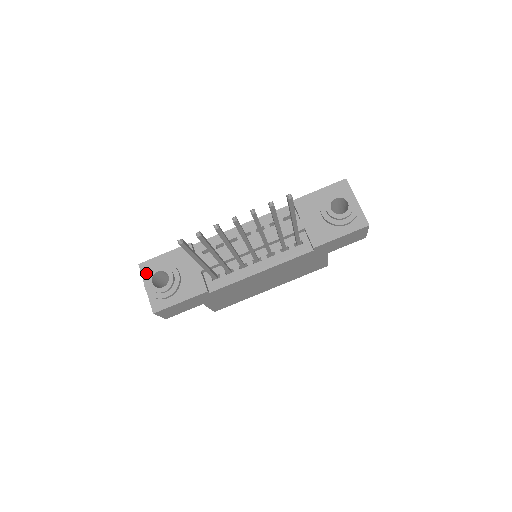
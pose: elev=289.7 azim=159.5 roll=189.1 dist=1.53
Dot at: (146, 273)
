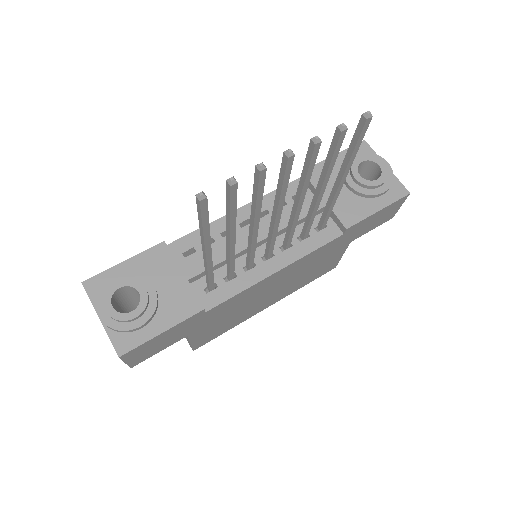
Dot at: (98, 294)
